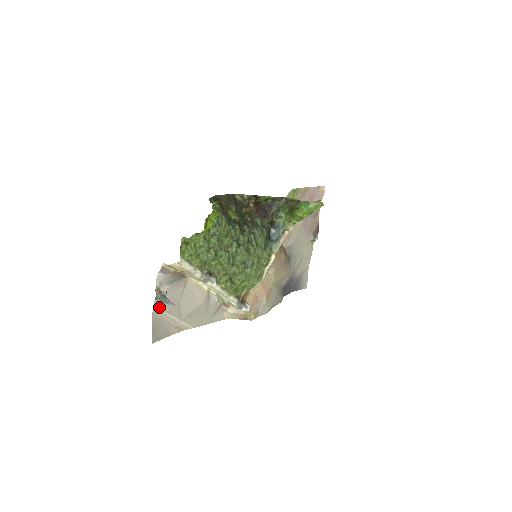
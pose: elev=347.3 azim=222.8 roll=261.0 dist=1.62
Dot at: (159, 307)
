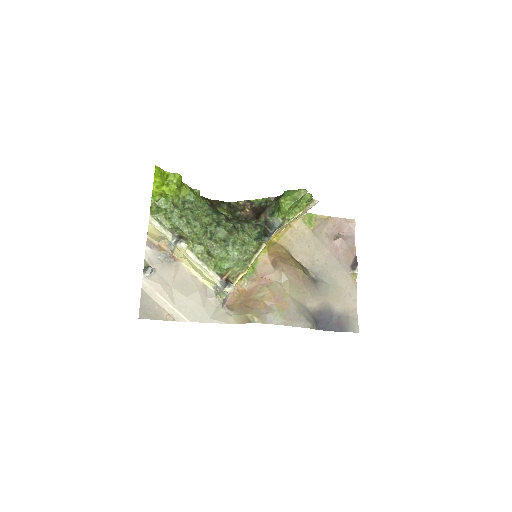
Dot at: (149, 283)
